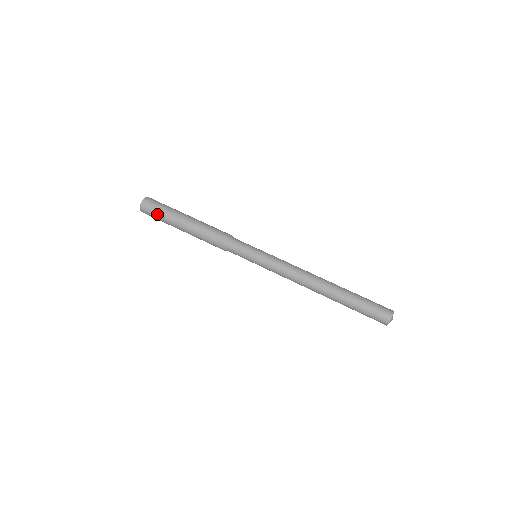
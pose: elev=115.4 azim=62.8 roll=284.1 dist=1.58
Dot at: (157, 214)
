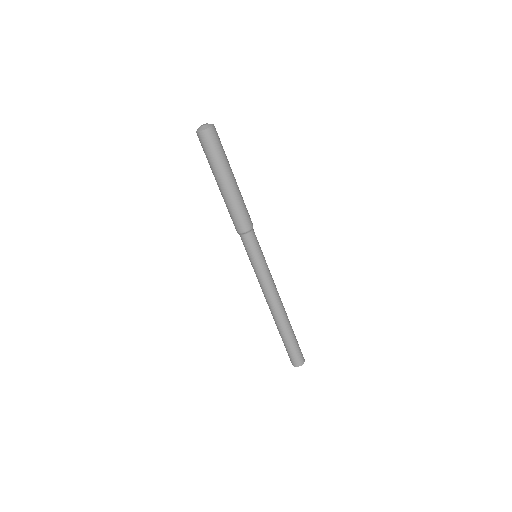
Dot at: (206, 154)
